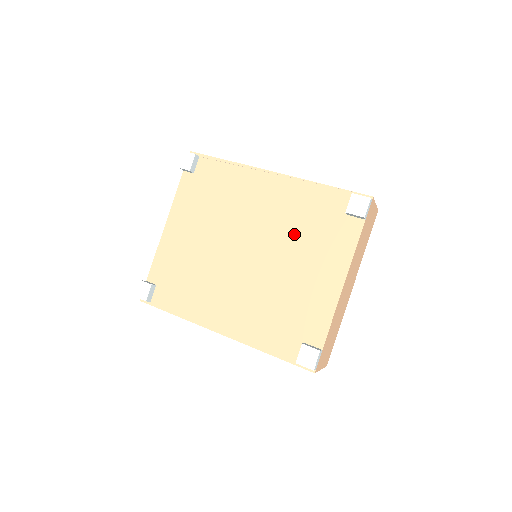
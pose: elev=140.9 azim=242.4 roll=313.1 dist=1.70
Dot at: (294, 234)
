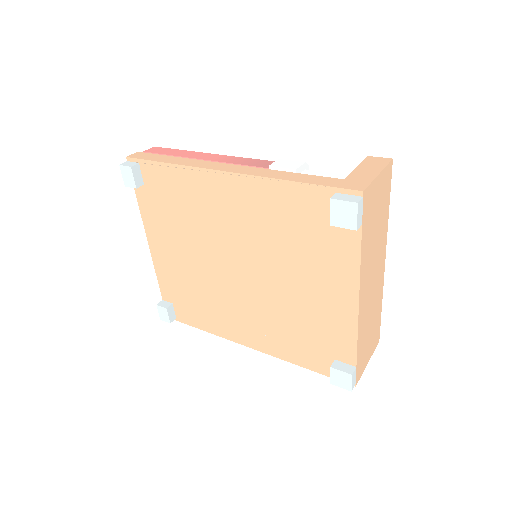
Dot at: (280, 248)
